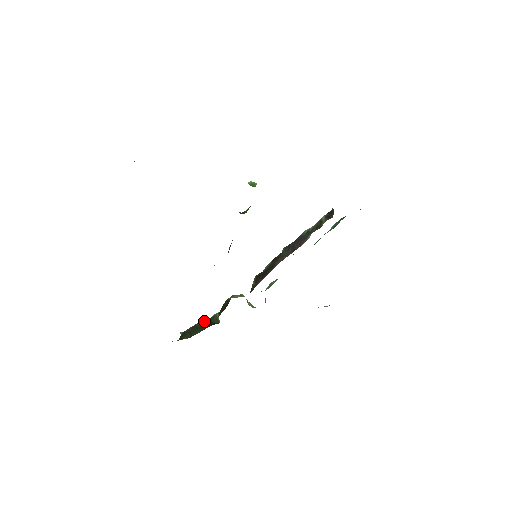
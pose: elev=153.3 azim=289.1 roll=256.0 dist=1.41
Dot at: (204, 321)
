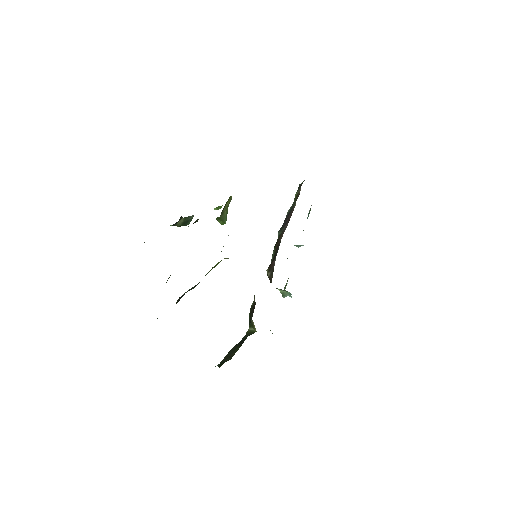
Dot at: occluded
